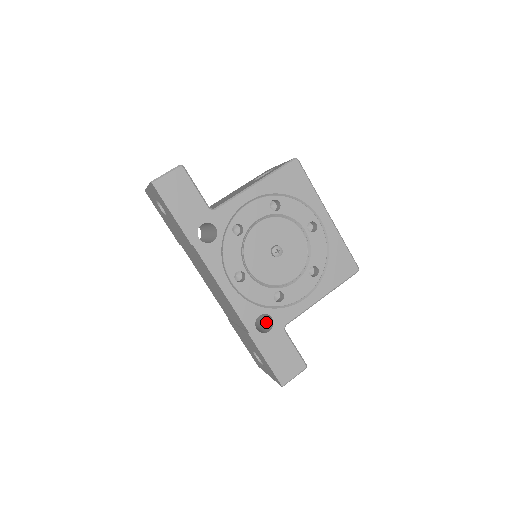
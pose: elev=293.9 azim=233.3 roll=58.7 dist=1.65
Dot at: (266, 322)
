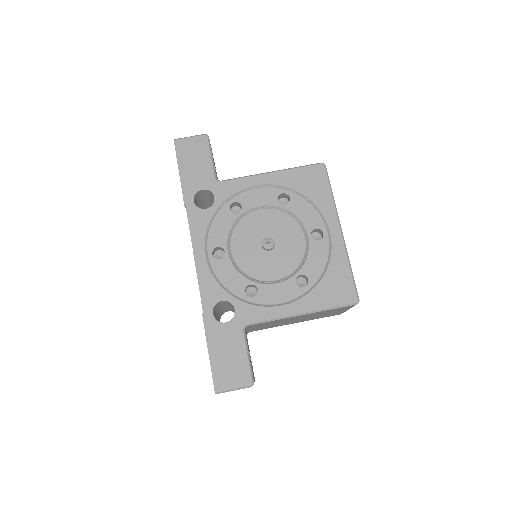
Dot at: occluded
